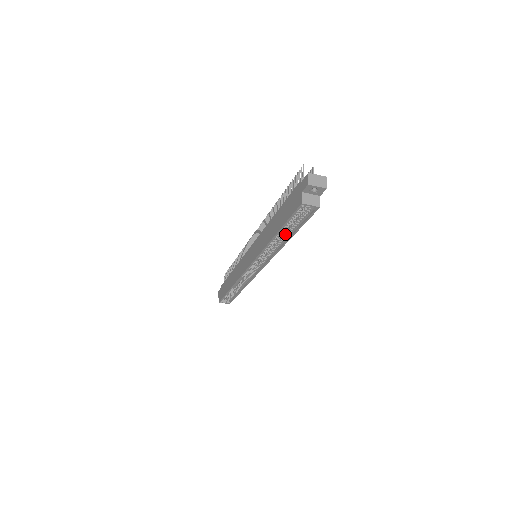
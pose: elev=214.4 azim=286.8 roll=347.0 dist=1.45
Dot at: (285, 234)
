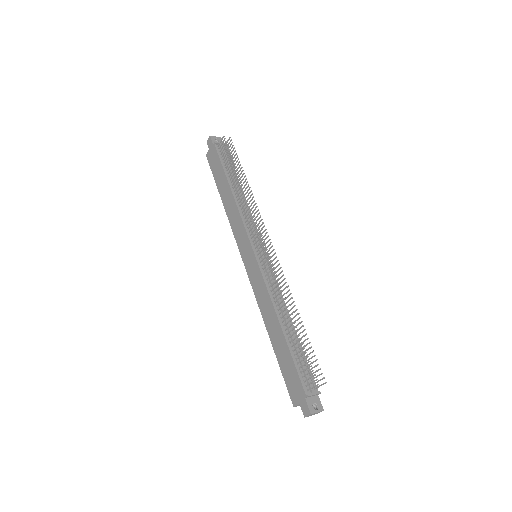
Dot at: occluded
